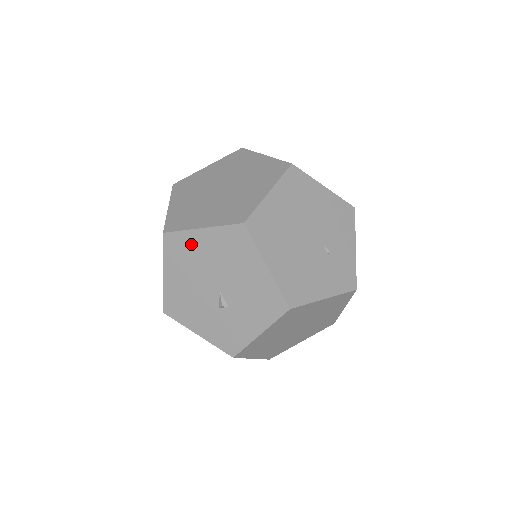
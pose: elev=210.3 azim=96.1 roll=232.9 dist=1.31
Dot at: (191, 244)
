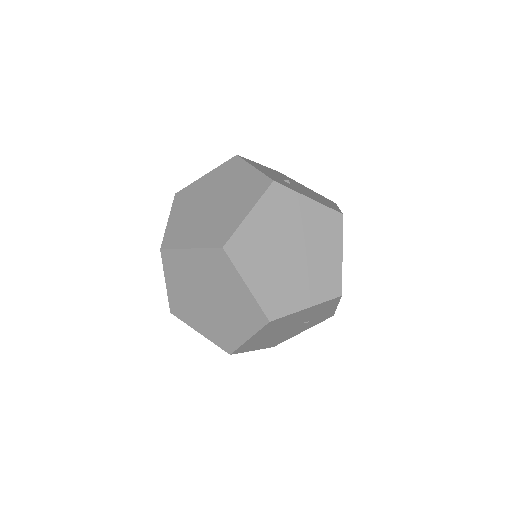
Dot at: occluded
